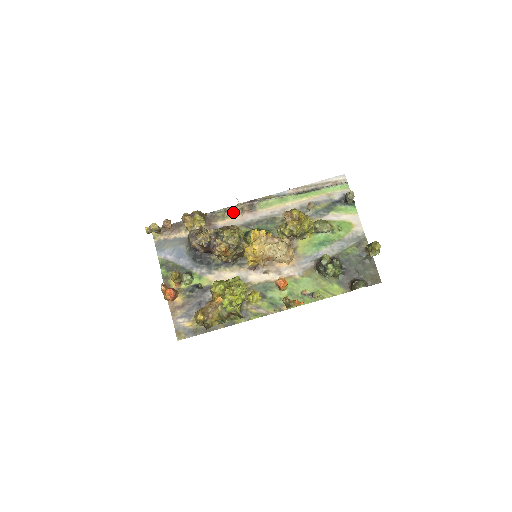
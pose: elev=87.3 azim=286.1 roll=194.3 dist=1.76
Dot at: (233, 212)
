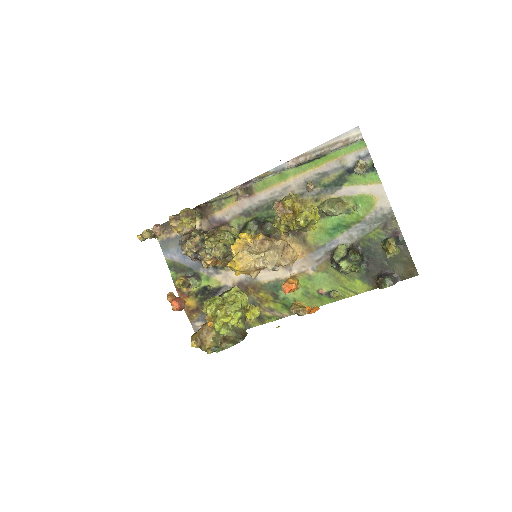
Dot at: (229, 199)
